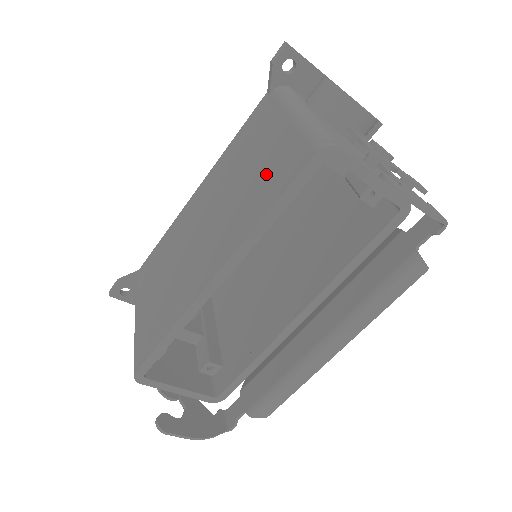
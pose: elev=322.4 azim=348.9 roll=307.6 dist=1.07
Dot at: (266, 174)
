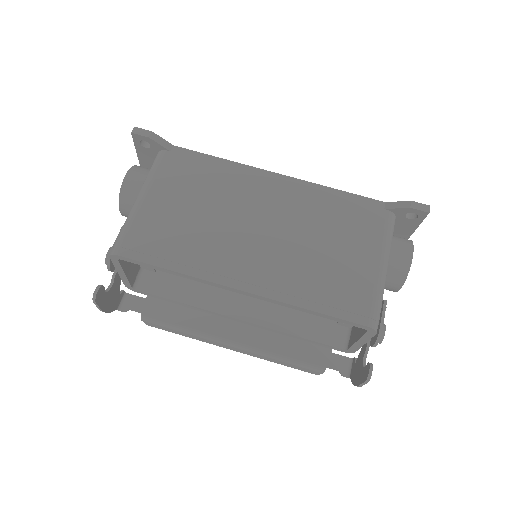
Dot at: (333, 278)
